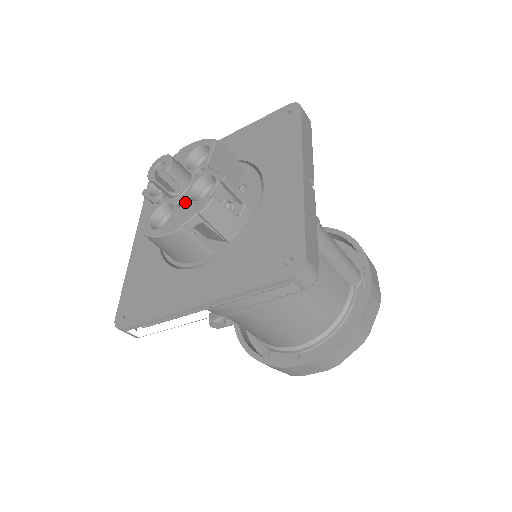
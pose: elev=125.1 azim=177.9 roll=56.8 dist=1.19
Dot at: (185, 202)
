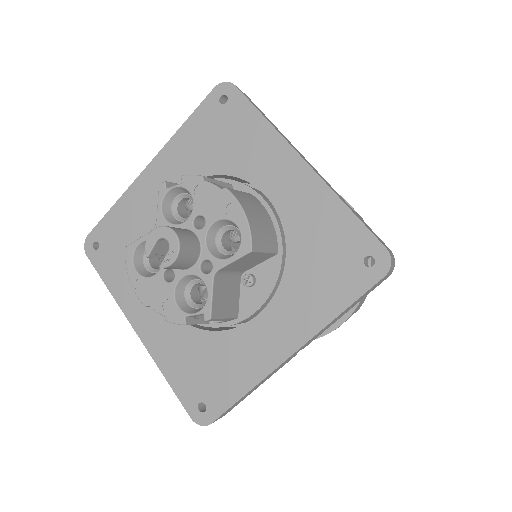
Dot at: (169, 284)
